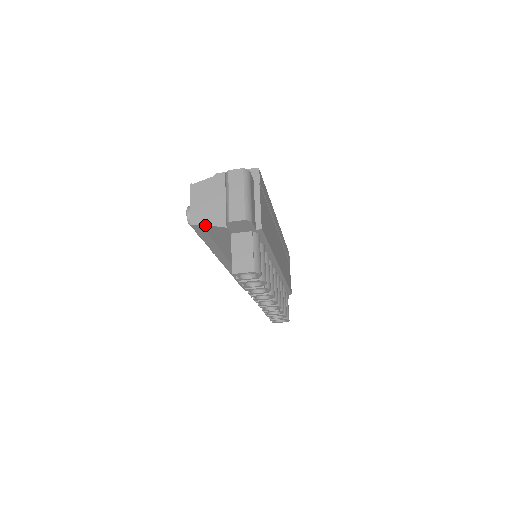
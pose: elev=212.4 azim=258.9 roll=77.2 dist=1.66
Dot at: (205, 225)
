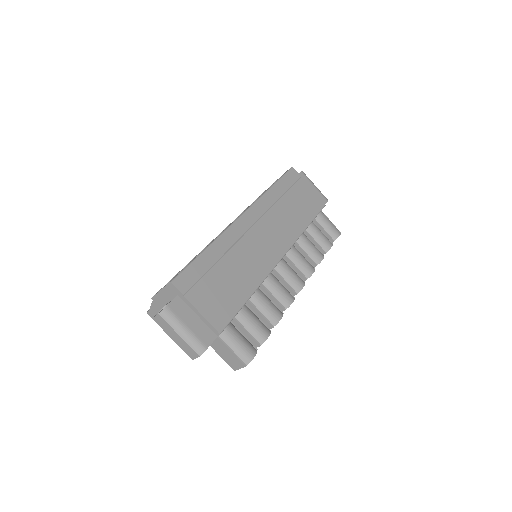
Dot at: occluded
